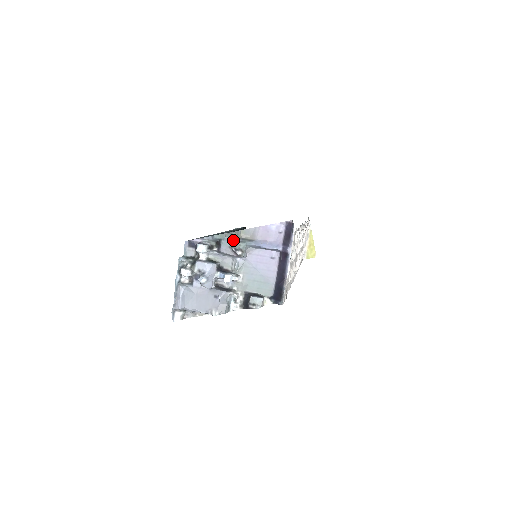
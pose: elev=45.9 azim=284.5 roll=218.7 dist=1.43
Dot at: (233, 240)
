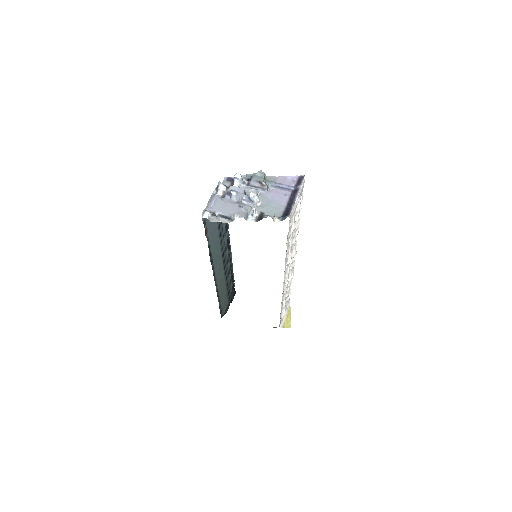
Dot at: (261, 177)
